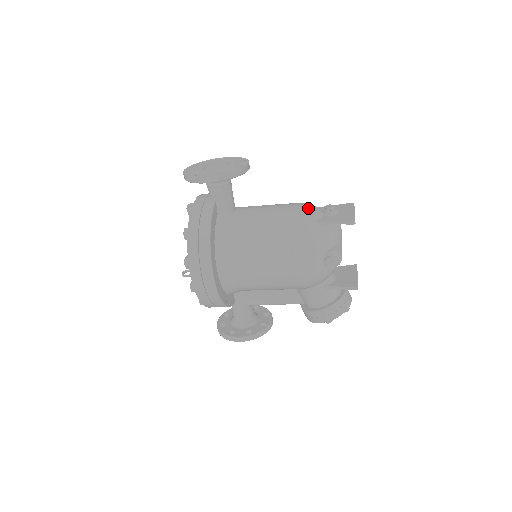
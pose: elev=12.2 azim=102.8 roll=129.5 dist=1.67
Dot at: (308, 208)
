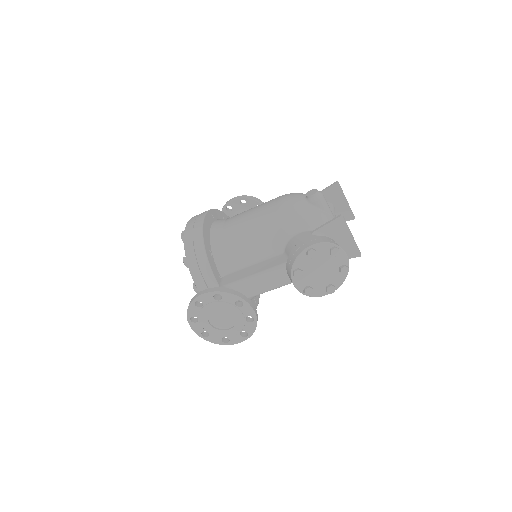
Dot at: occluded
